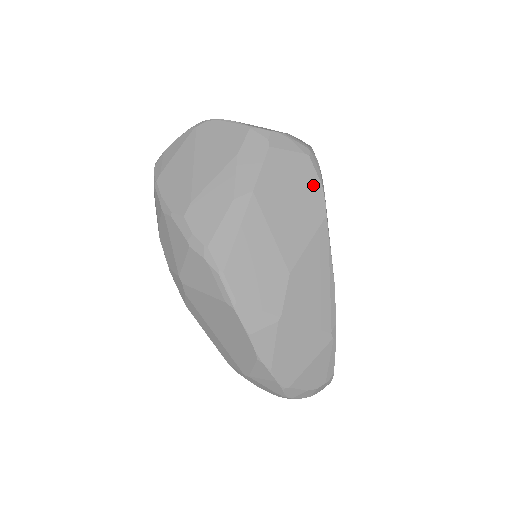
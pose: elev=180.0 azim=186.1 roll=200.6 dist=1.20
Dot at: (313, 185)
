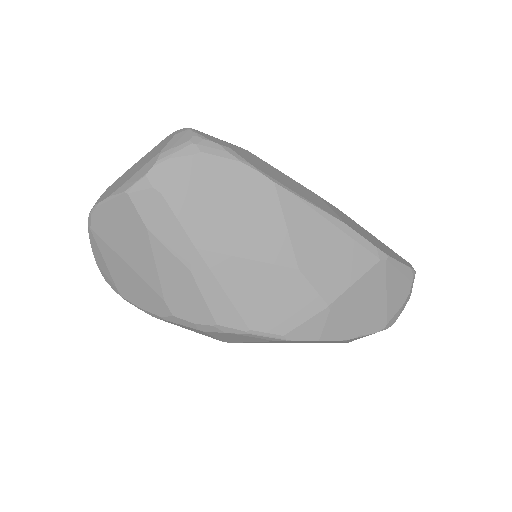
Dot at: (233, 173)
